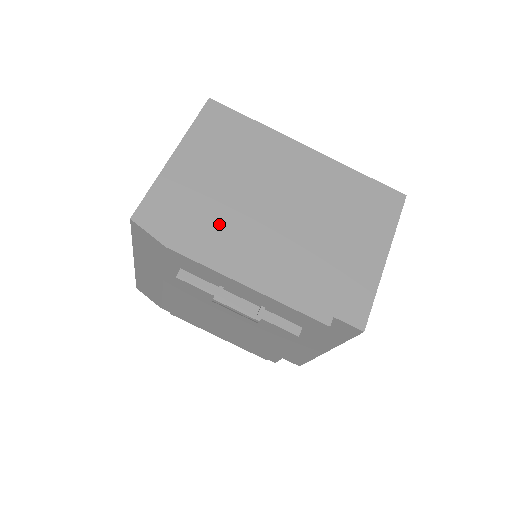
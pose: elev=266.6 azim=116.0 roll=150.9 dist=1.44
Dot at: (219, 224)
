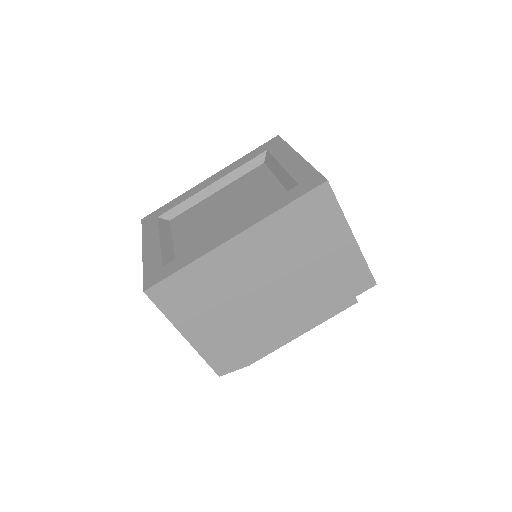
Dot at: (255, 332)
